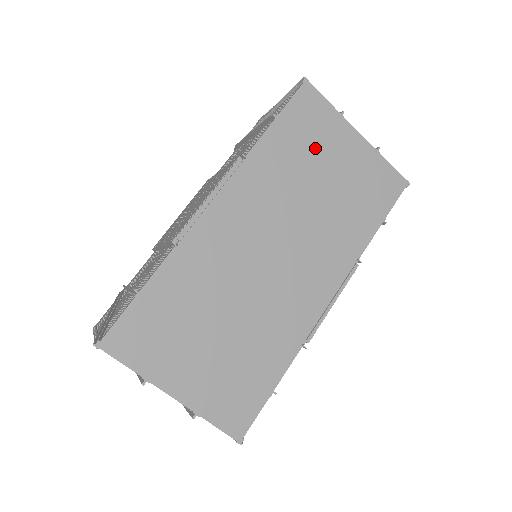
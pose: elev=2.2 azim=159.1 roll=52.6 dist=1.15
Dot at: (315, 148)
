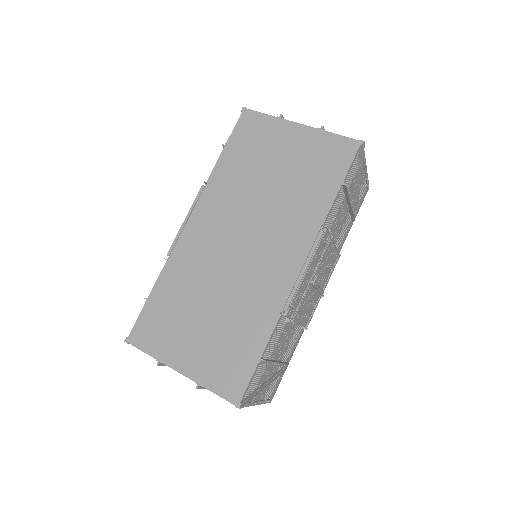
Dot at: (261, 152)
